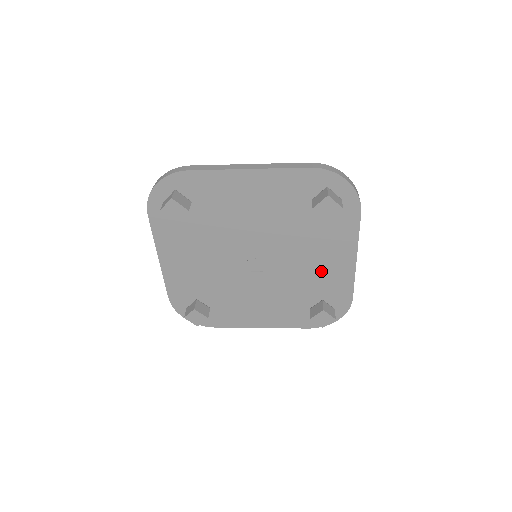
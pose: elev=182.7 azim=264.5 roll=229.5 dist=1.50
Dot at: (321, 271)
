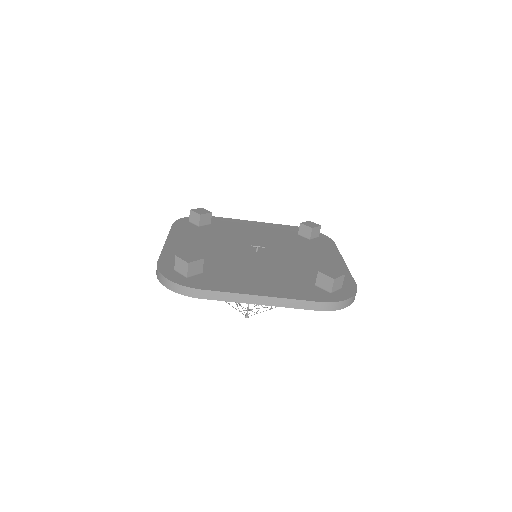
Dot at: (317, 264)
